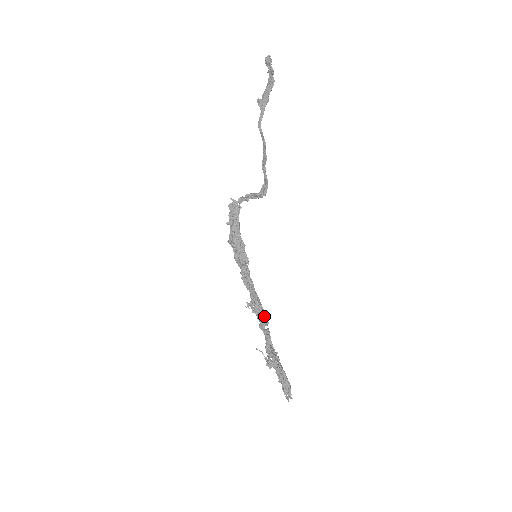
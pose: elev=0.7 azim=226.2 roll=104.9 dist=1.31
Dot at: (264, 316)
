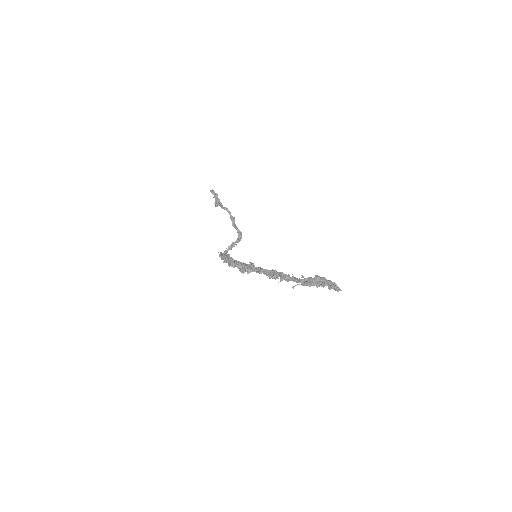
Dot at: (284, 275)
